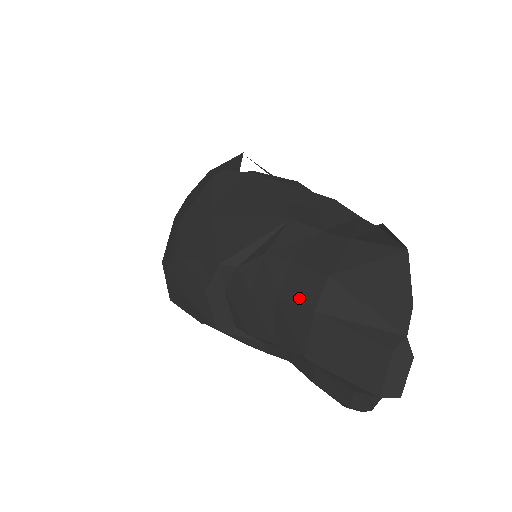
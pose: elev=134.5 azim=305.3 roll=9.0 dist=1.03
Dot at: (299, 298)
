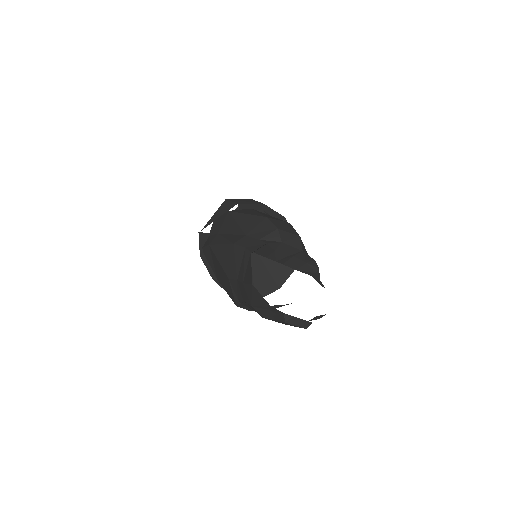
Dot at: occluded
